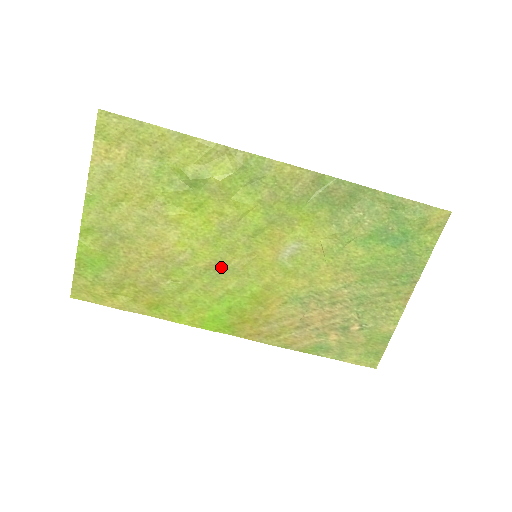
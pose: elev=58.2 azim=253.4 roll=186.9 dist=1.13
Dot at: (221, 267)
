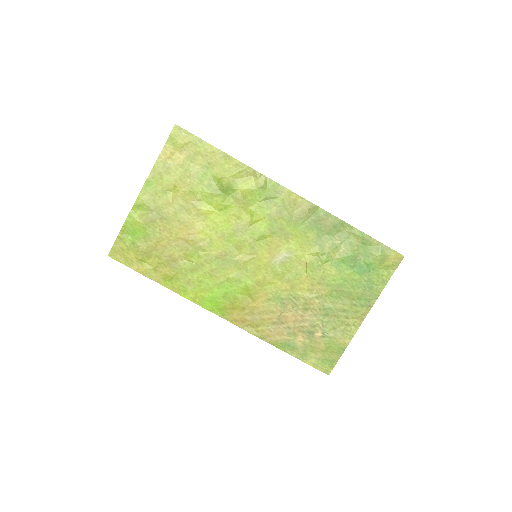
Dot at: (228, 258)
